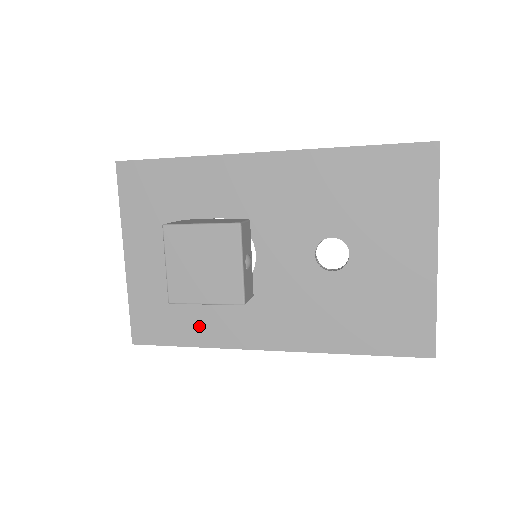
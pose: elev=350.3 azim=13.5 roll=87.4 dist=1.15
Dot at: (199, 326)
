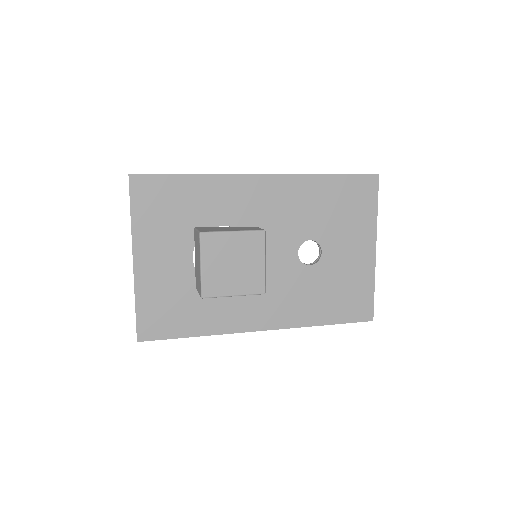
Dot at: (203, 318)
